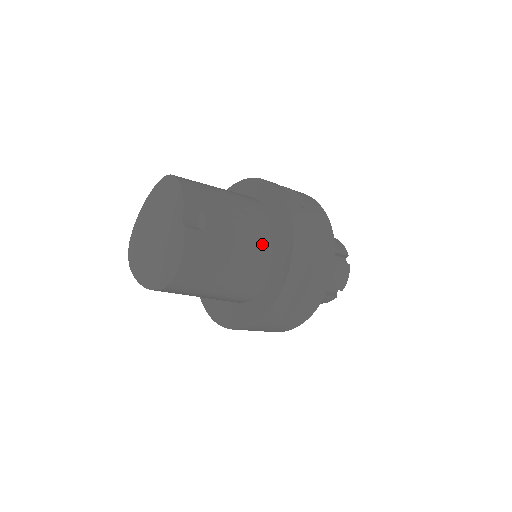
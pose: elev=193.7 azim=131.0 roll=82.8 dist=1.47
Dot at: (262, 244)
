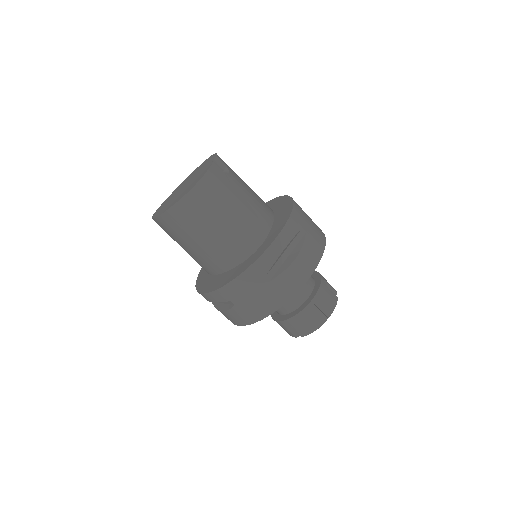
Dot at: (266, 215)
